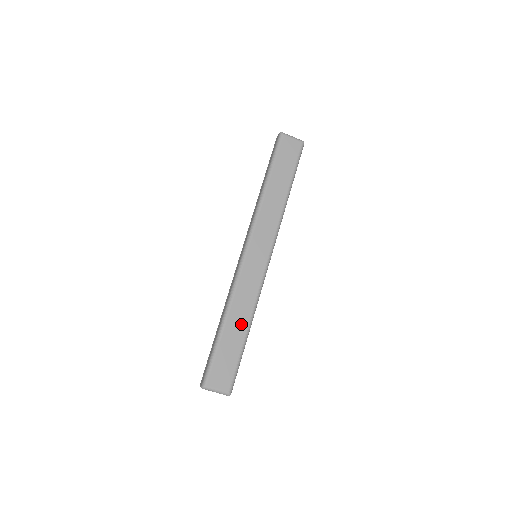
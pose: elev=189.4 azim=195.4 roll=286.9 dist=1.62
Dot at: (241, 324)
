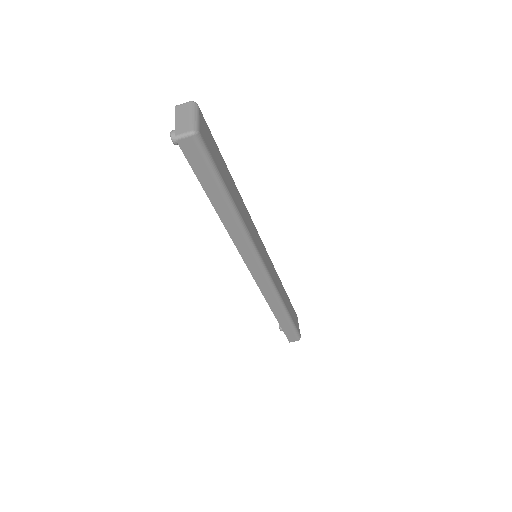
Dot at: (236, 199)
